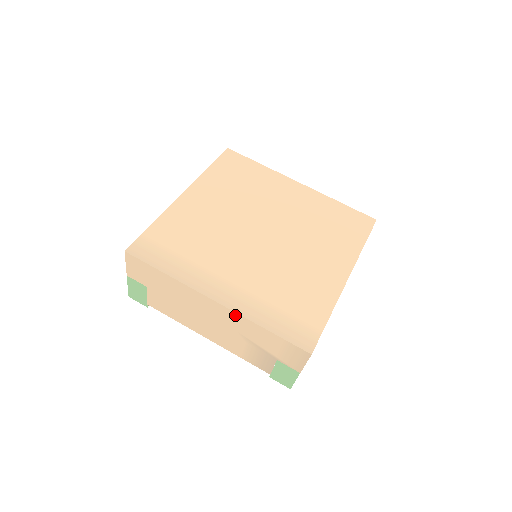
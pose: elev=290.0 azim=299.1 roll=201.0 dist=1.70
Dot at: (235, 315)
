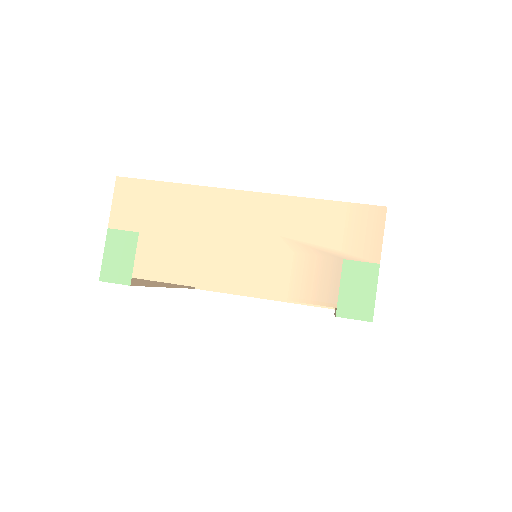
Dot at: (276, 200)
